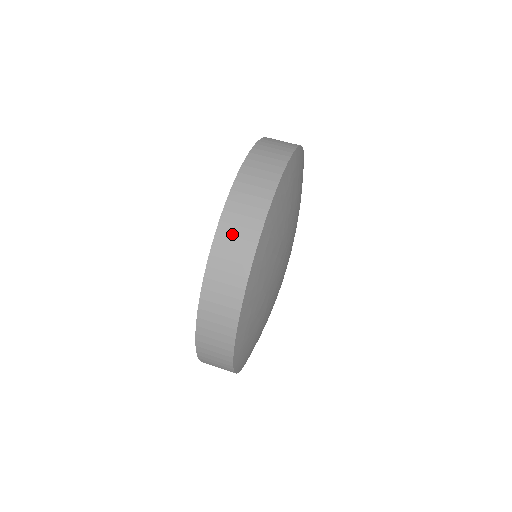
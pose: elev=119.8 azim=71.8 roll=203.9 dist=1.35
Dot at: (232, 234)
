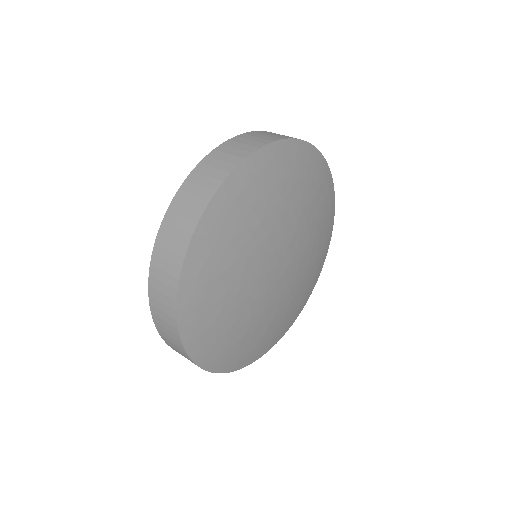
Dot at: (212, 165)
